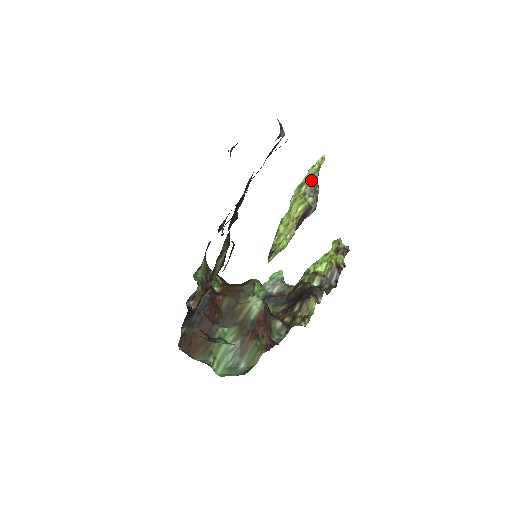
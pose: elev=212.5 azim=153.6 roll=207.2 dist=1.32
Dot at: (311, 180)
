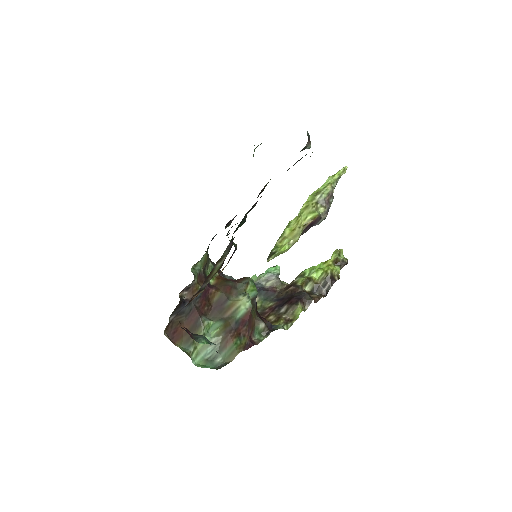
Dot at: (327, 190)
